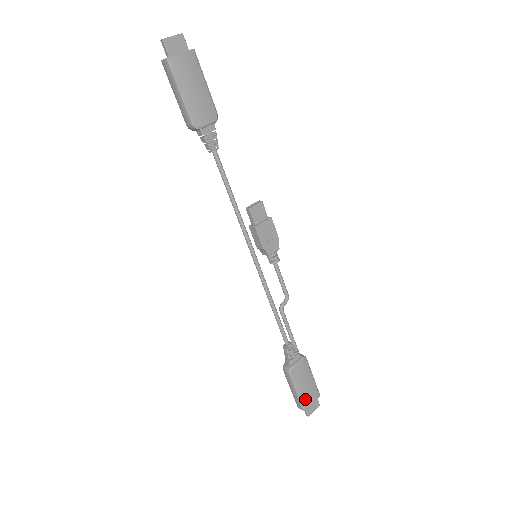
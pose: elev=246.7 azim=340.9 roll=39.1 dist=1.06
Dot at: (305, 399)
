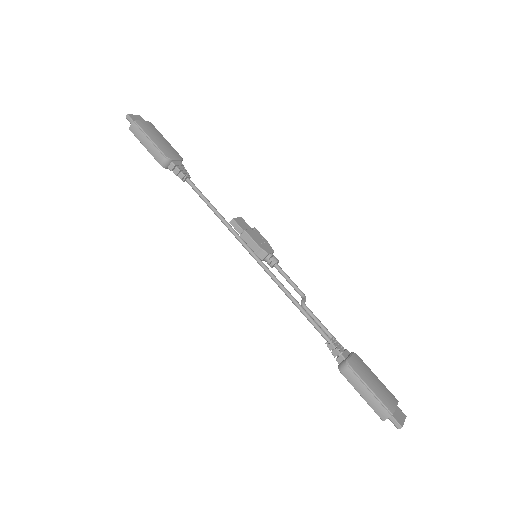
Dot at: (384, 400)
